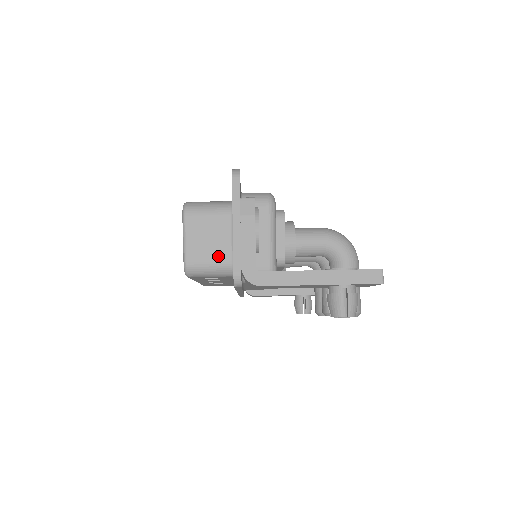
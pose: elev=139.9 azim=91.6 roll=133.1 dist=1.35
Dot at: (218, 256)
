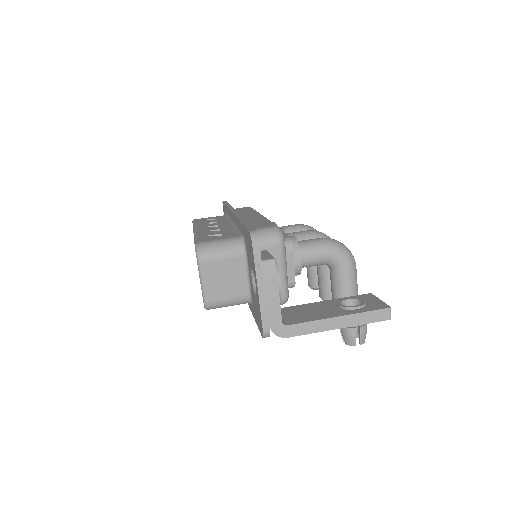
Dot at: (235, 292)
